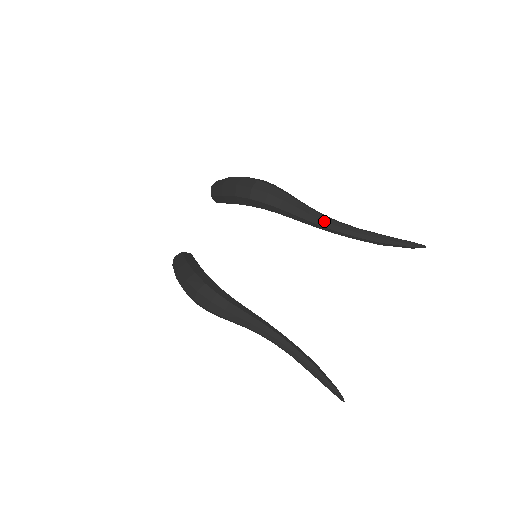
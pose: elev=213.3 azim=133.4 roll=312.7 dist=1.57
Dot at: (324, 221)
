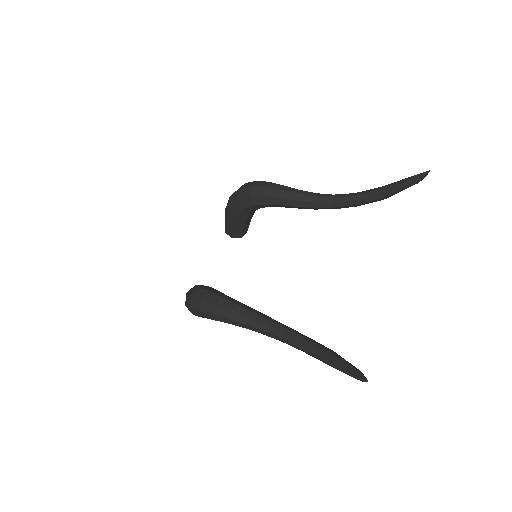
Dot at: (316, 197)
